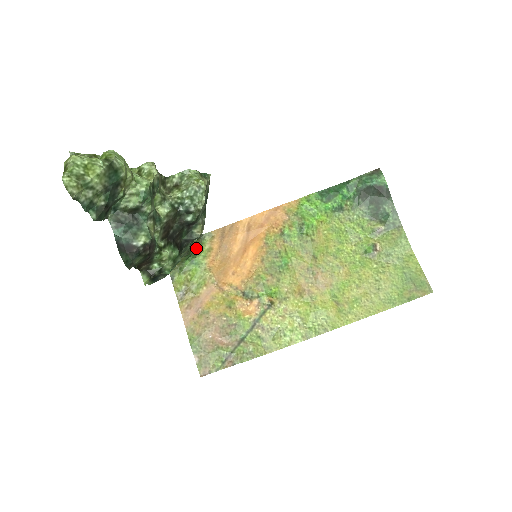
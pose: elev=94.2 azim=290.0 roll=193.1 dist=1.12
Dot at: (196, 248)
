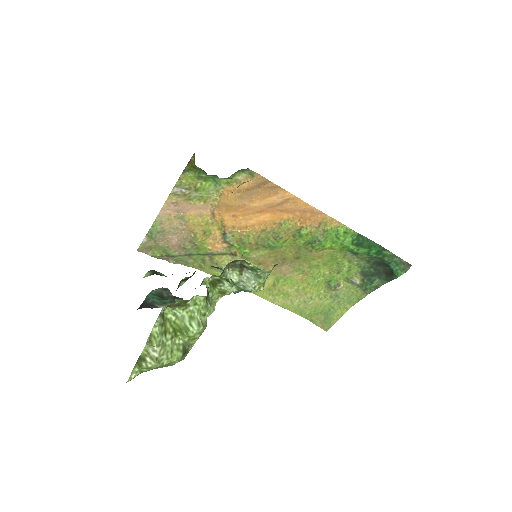
Dot at: occluded
